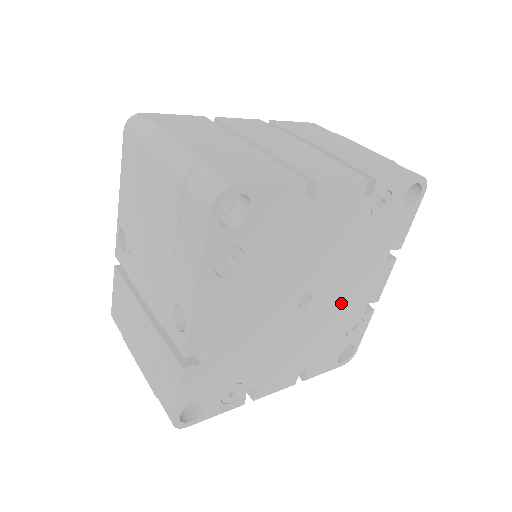
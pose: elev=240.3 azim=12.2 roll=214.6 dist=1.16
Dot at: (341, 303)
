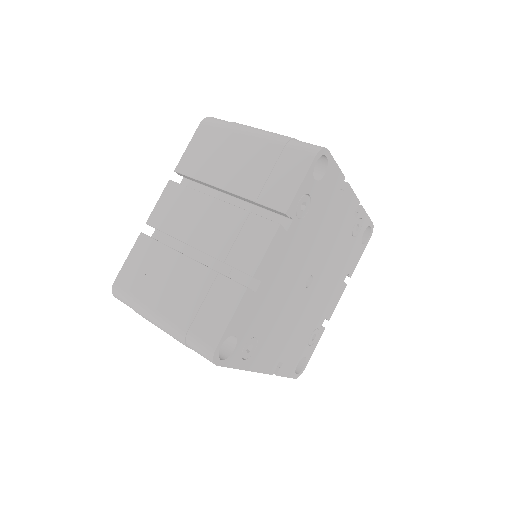
Dot at: (334, 244)
